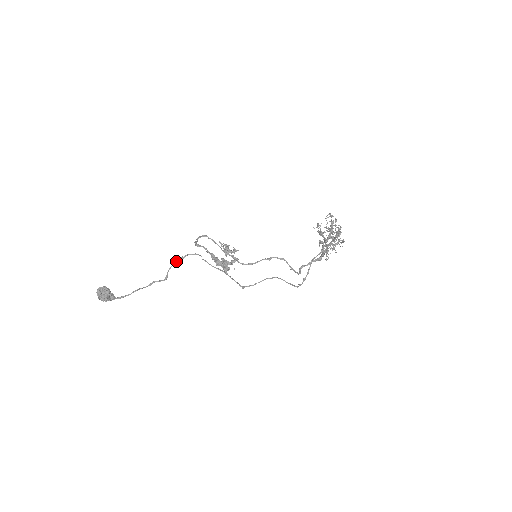
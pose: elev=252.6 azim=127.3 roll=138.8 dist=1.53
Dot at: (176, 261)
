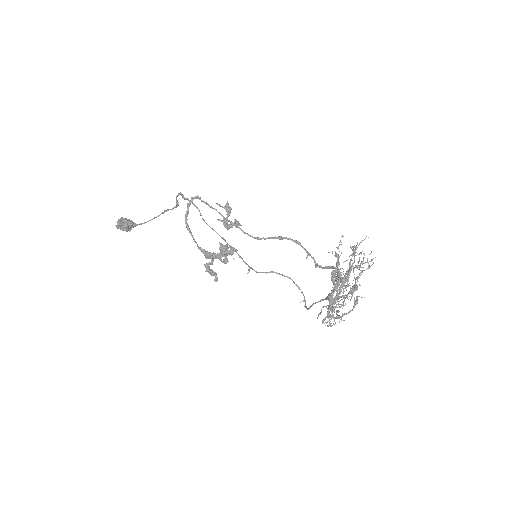
Dot at: (180, 194)
